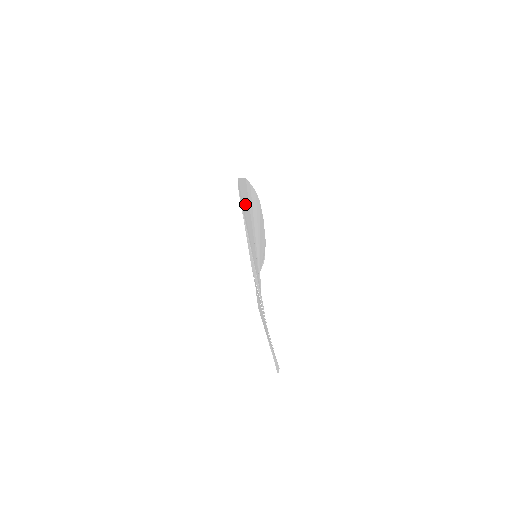
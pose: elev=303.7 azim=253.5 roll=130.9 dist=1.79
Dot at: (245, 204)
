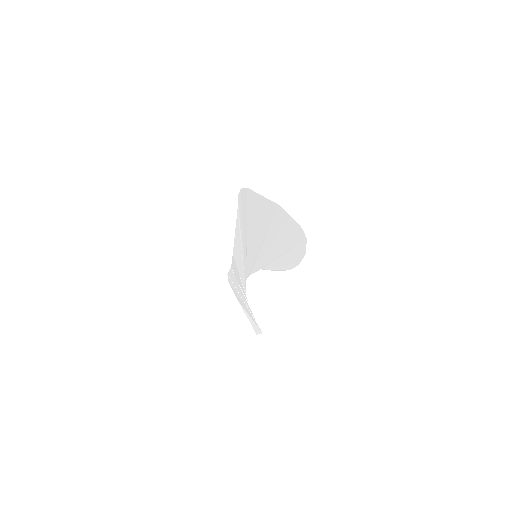
Dot at: (256, 215)
